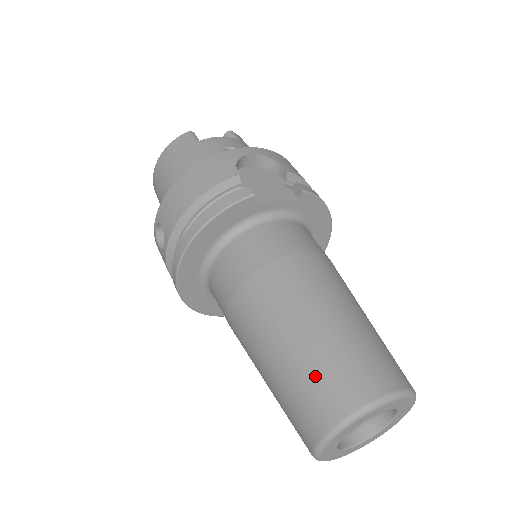
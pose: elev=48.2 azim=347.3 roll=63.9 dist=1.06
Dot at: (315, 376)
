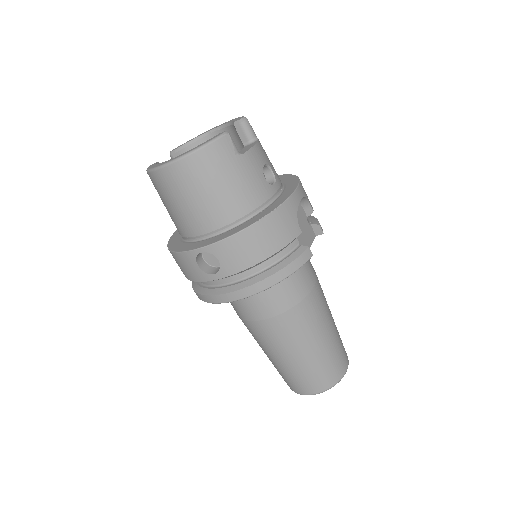
Dot at: (322, 368)
